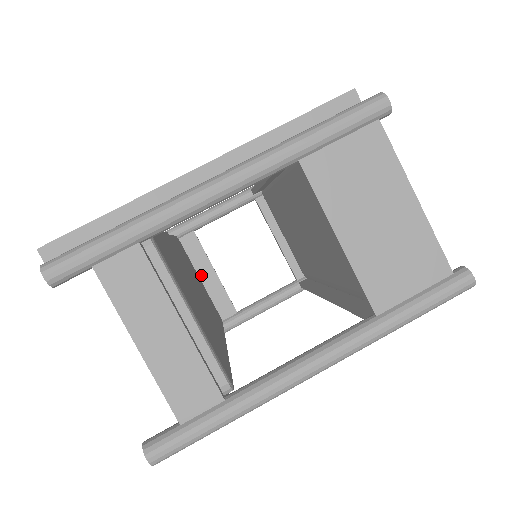
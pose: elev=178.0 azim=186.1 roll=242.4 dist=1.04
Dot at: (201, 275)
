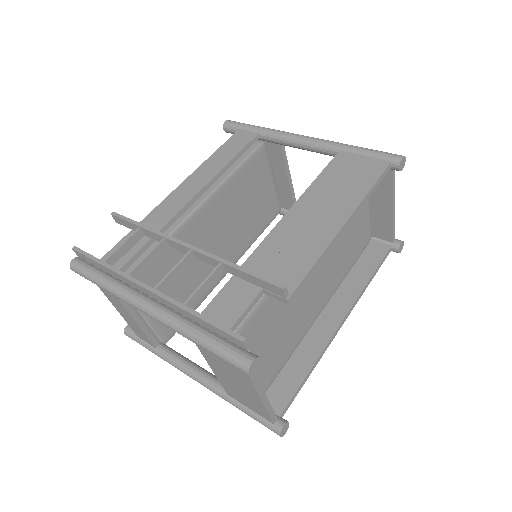
Dot at: (277, 174)
